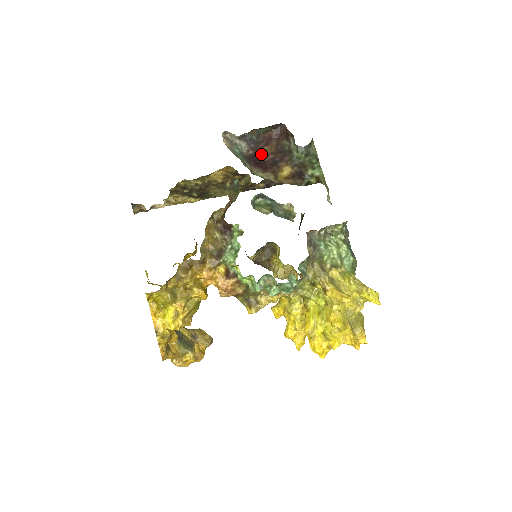
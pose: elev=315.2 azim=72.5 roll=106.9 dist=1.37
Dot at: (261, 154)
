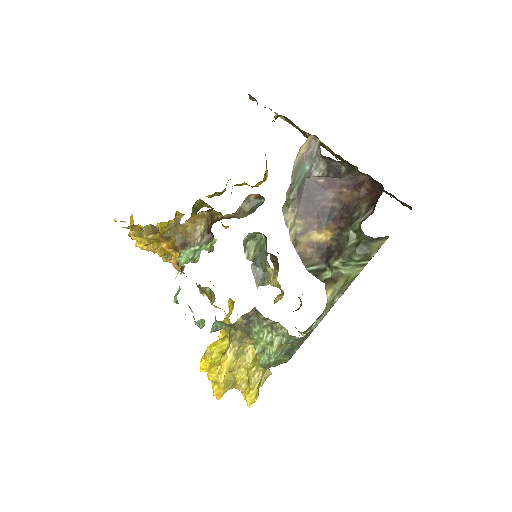
Dot at: (330, 192)
